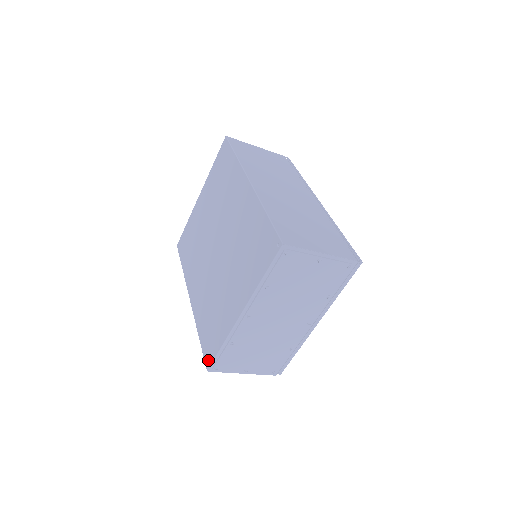
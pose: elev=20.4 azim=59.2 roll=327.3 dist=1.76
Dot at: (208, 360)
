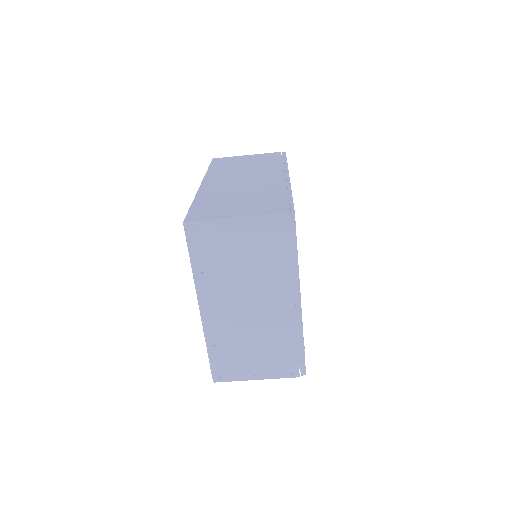
Dot at: occluded
